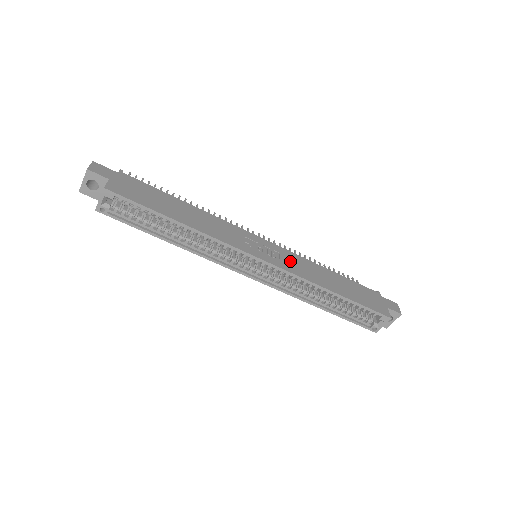
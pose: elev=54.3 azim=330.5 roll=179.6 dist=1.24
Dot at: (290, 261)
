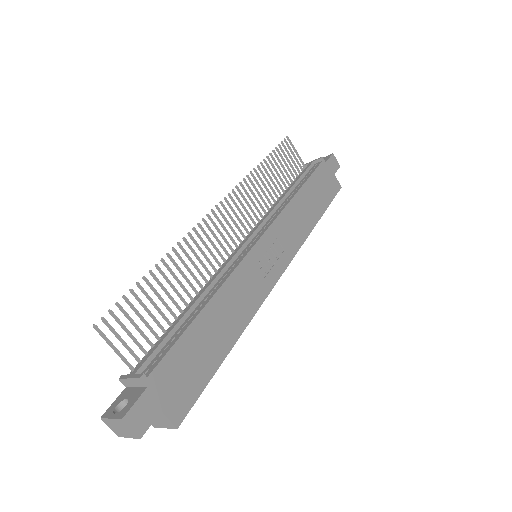
Dot at: (286, 236)
